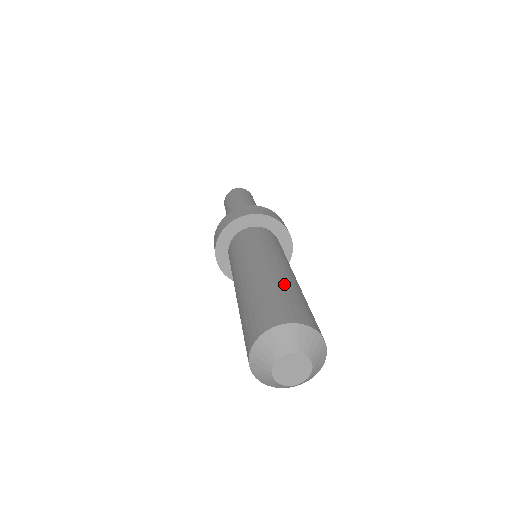
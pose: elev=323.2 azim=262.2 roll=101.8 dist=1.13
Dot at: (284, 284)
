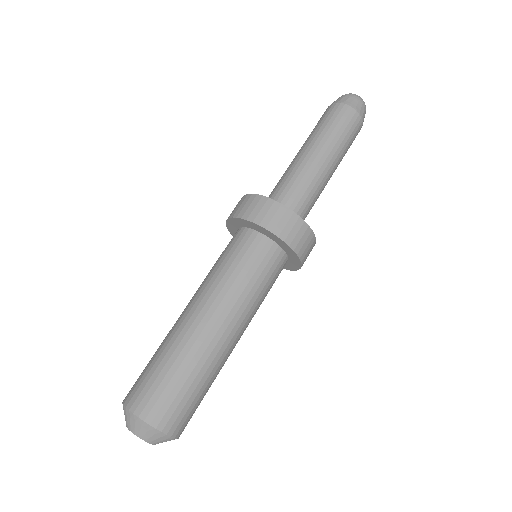
Dot at: (193, 363)
